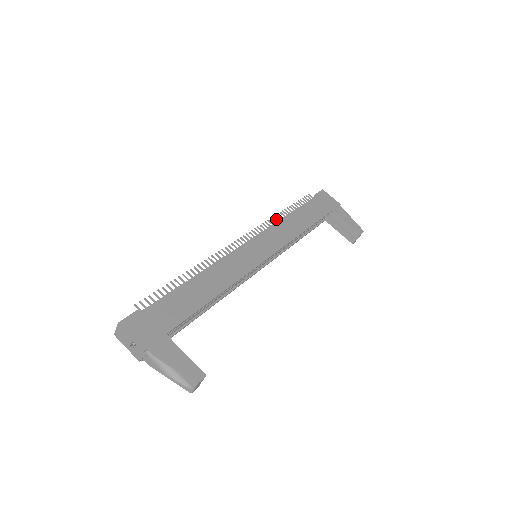
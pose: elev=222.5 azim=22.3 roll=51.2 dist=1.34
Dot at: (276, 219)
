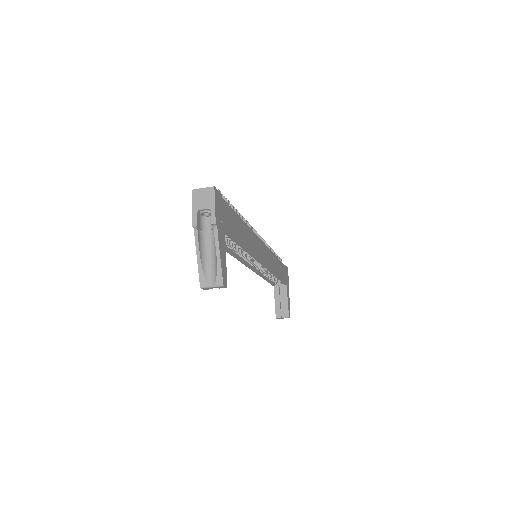
Dot at: occluded
